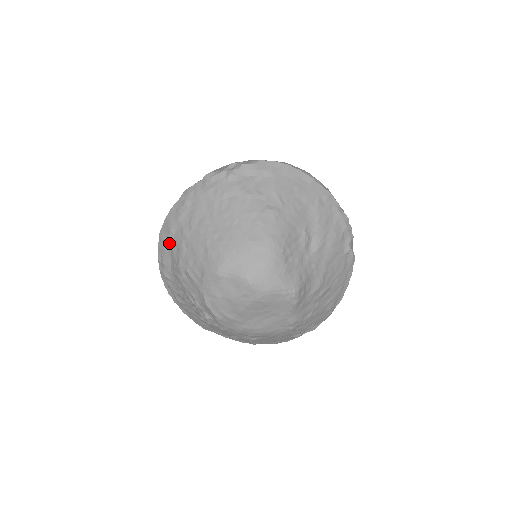
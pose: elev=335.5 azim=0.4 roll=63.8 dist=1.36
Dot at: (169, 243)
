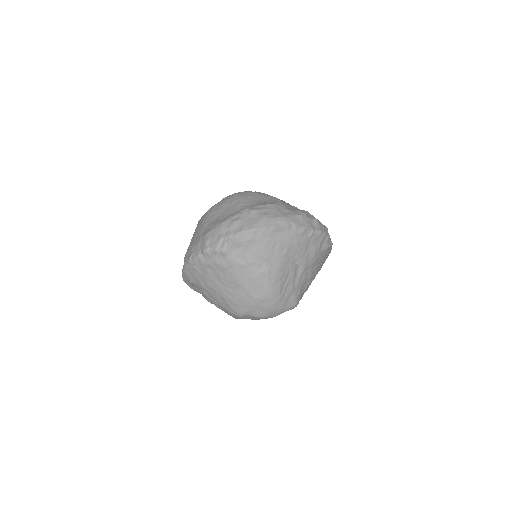
Dot at: (193, 285)
